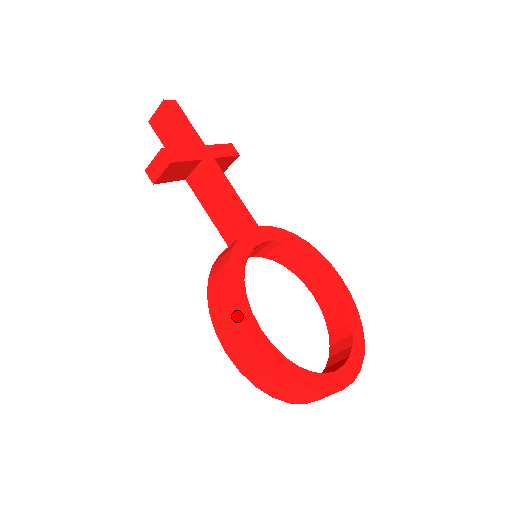
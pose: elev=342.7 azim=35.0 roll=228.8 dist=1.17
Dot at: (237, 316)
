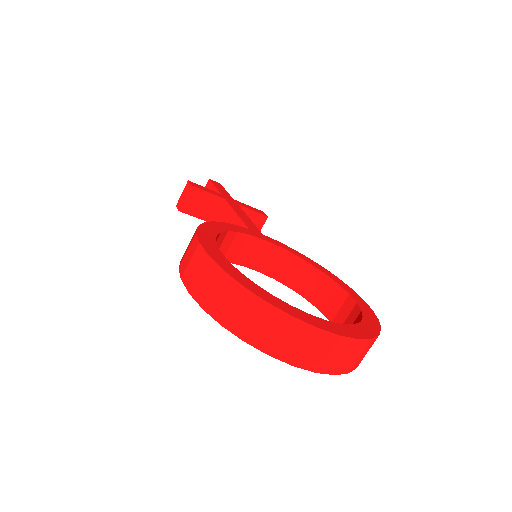
Dot at: (195, 233)
